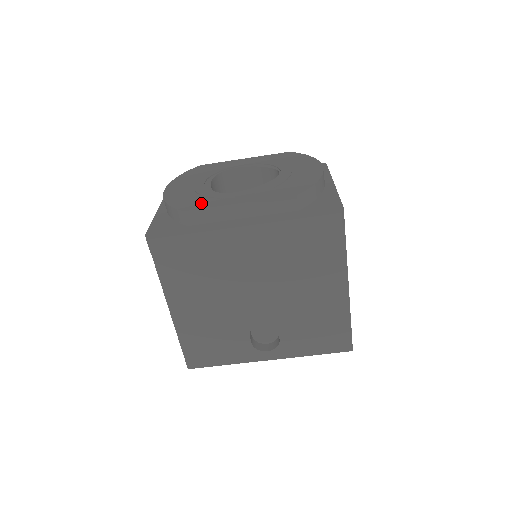
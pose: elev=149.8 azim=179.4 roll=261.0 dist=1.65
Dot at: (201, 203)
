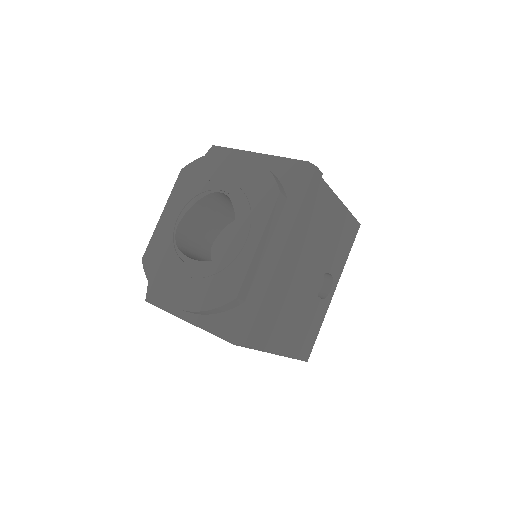
Dot at: (232, 278)
